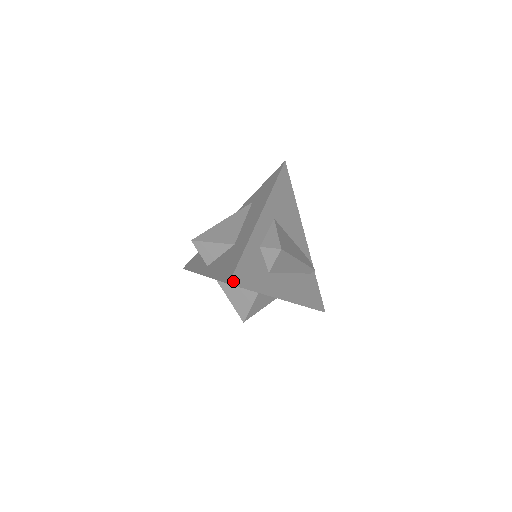
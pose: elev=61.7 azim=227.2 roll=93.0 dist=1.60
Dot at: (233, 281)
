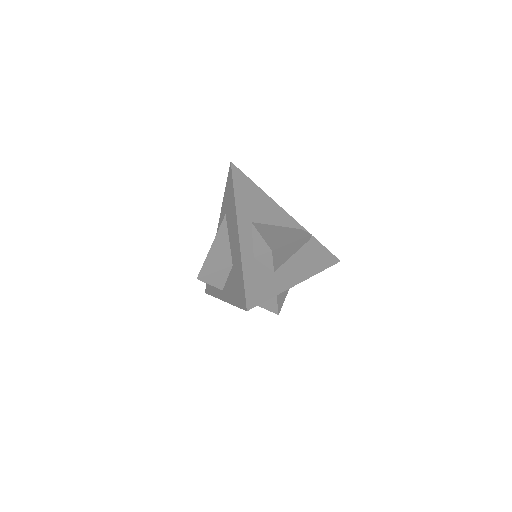
Dot at: (249, 306)
